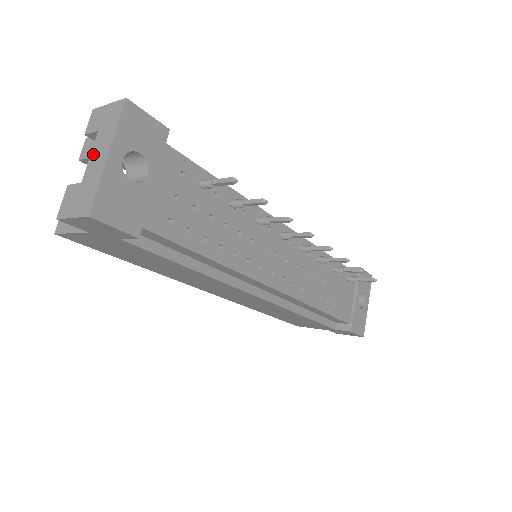
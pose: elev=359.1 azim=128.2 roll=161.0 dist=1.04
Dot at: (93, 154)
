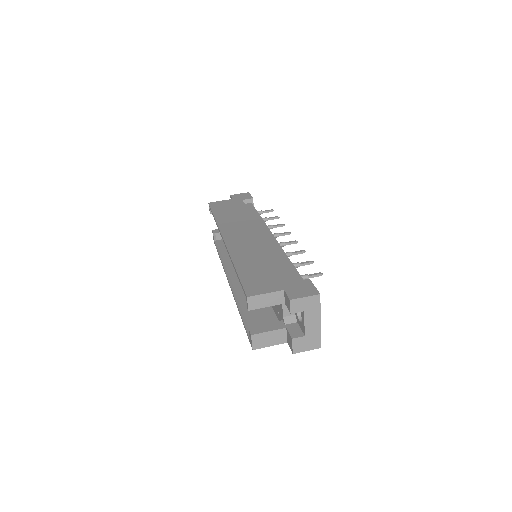
Dot at: (307, 323)
